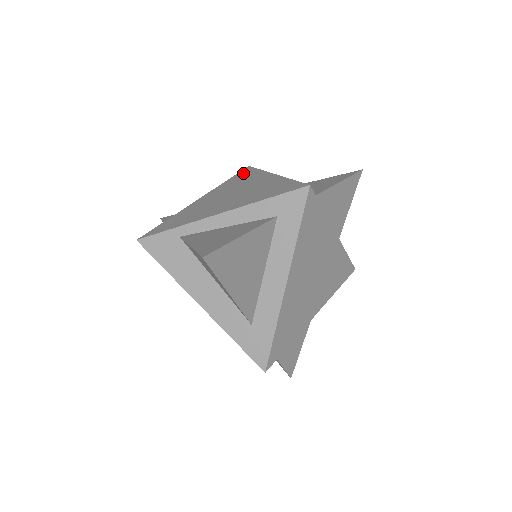
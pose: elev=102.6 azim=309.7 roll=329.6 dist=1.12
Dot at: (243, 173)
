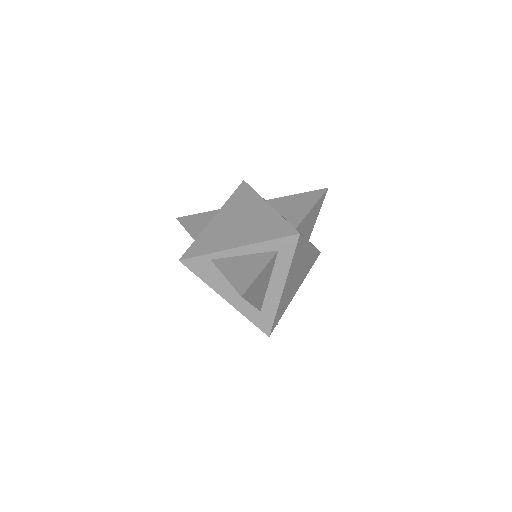
Dot at: (242, 191)
